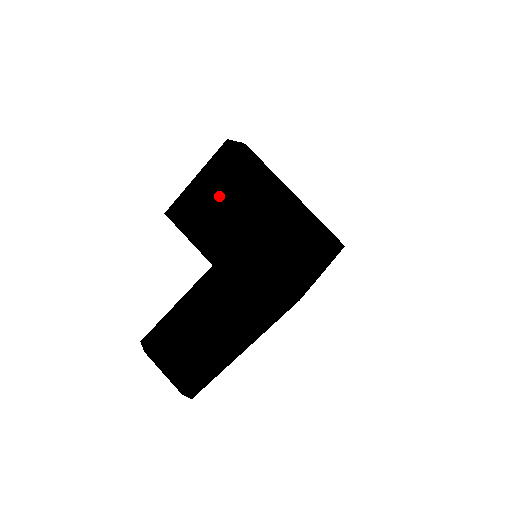
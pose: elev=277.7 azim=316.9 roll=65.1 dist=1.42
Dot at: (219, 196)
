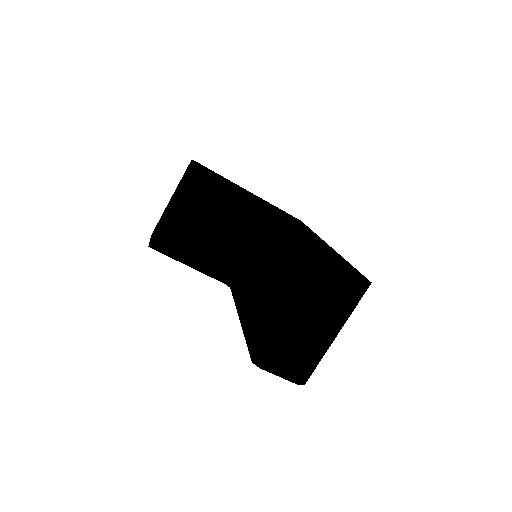
Dot at: (194, 215)
